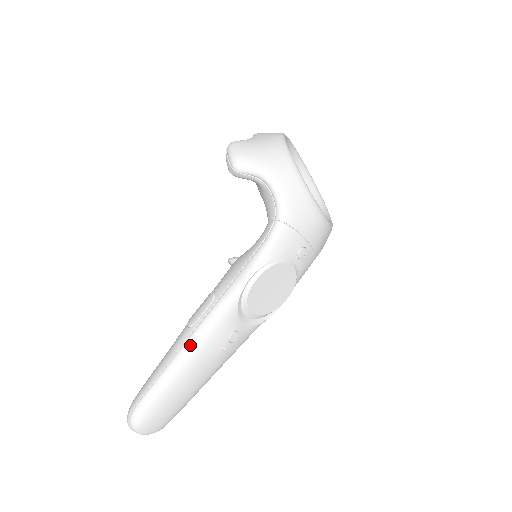
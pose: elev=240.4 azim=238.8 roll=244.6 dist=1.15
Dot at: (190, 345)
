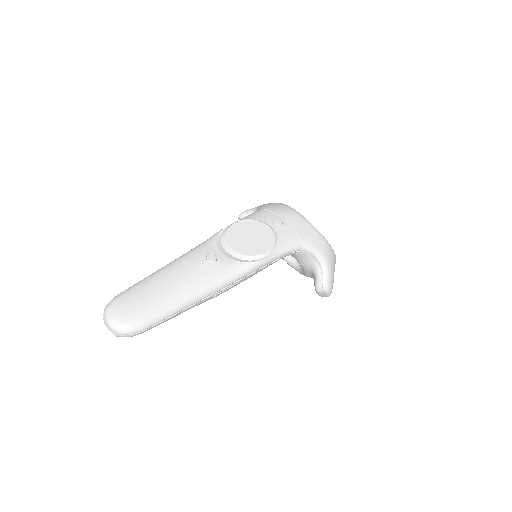
Dot at: (174, 260)
